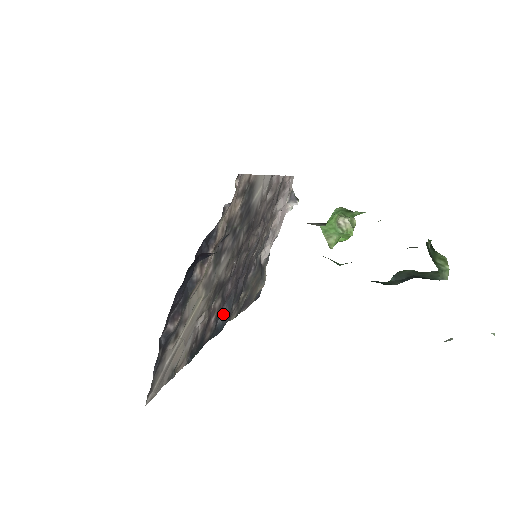
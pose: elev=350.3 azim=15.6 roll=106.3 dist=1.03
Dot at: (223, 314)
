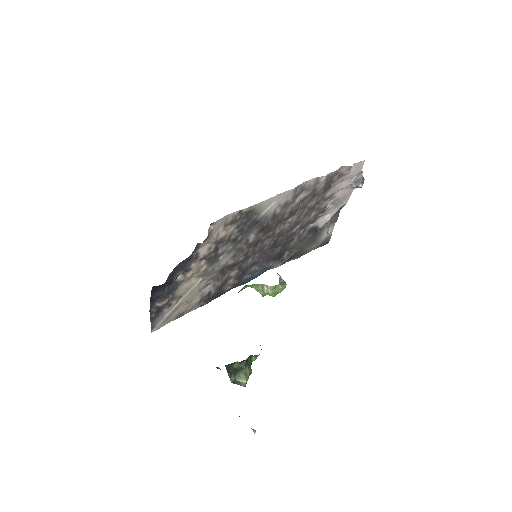
Dot at: (251, 272)
